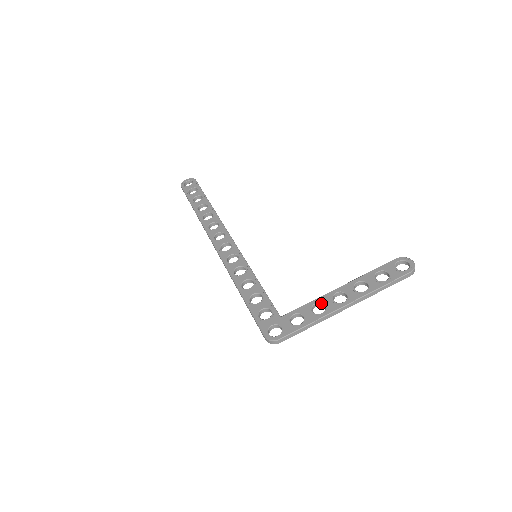
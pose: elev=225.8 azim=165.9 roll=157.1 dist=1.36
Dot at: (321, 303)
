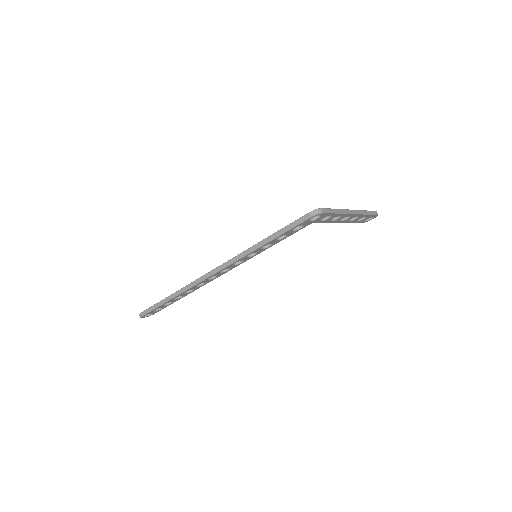
Dot at: occluded
